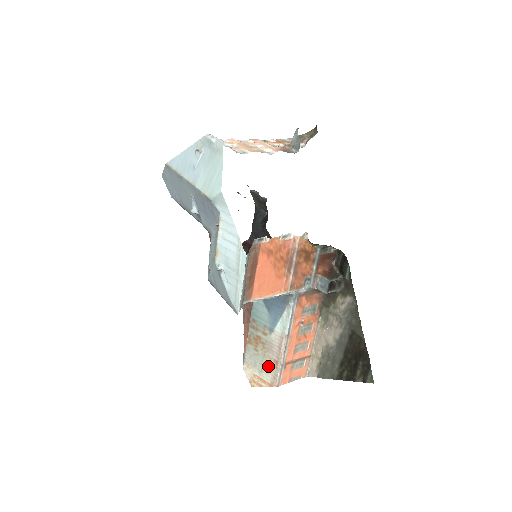
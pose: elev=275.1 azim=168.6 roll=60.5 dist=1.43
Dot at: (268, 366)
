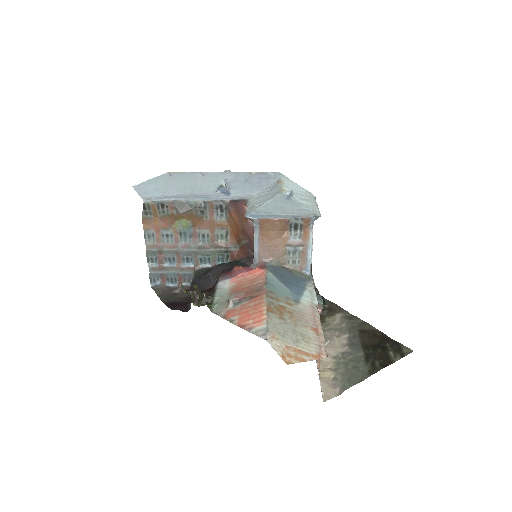
Dot at: (305, 335)
